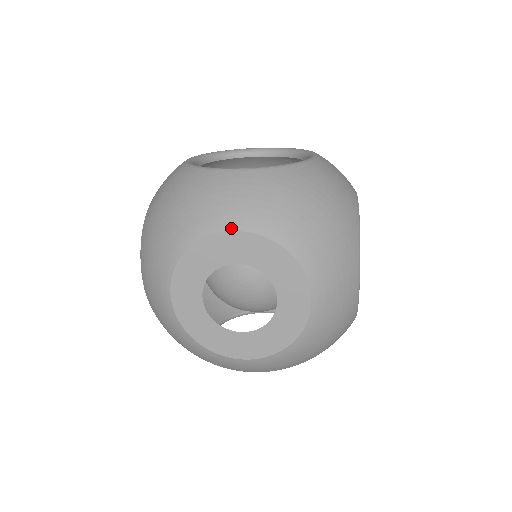
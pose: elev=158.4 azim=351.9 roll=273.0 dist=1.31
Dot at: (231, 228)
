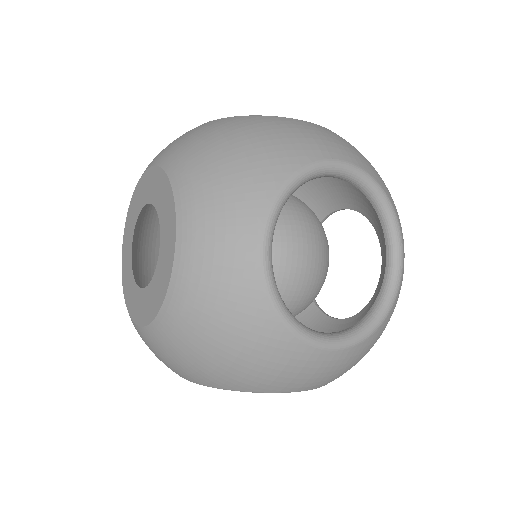
Dot at: (151, 165)
